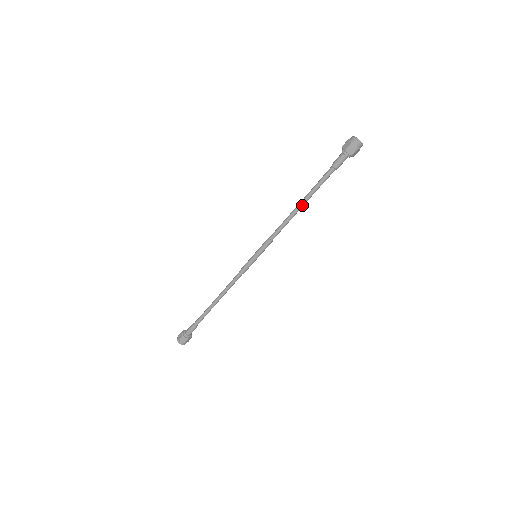
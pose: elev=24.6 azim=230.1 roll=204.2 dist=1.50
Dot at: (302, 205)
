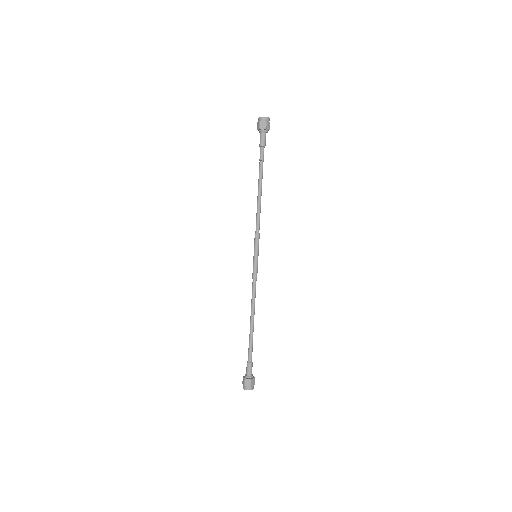
Dot at: (260, 189)
